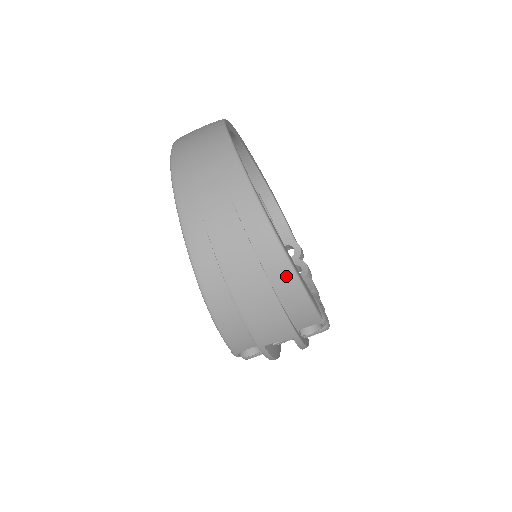
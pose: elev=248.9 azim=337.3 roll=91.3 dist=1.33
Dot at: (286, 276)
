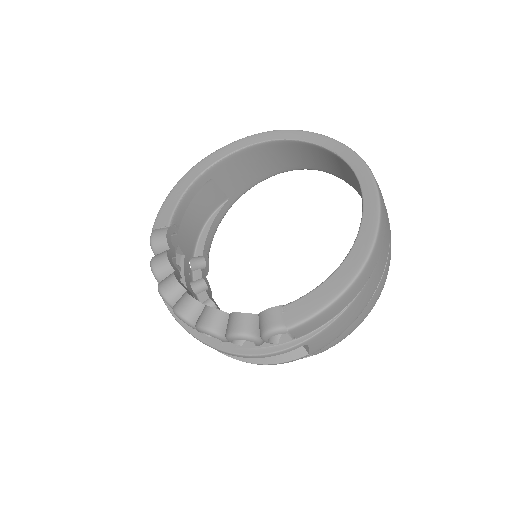
Dot at: (368, 311)
